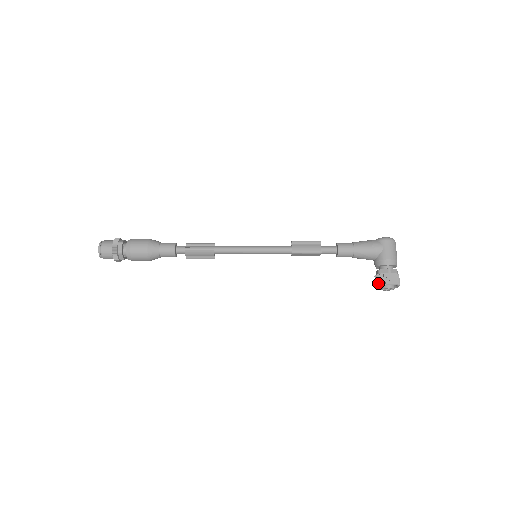
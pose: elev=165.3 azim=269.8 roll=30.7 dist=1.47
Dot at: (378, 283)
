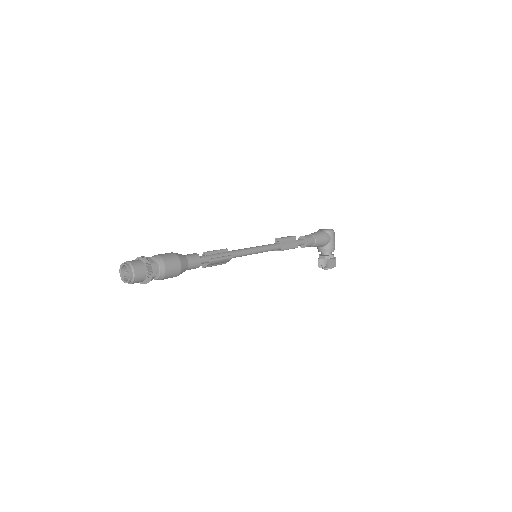
Dot at: (326, 266)
